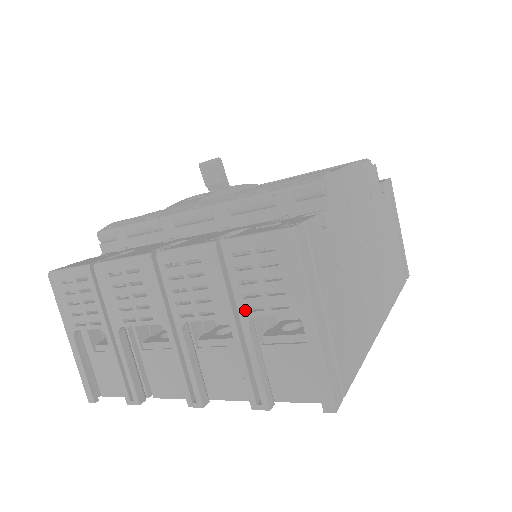
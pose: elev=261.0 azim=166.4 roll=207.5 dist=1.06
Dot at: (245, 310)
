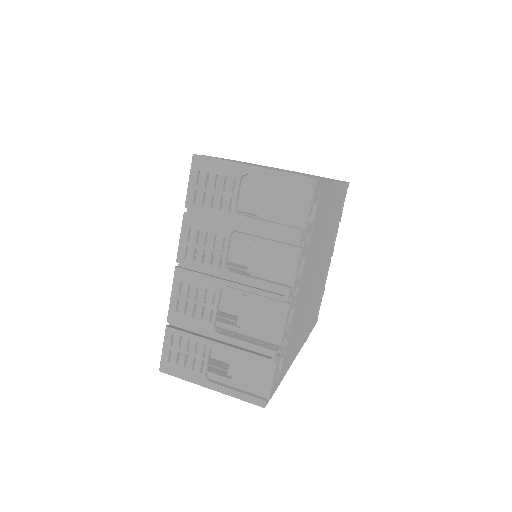
Dot at: (229, 212)
